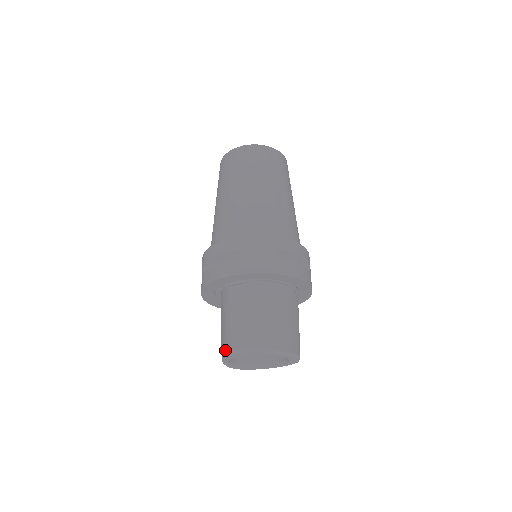
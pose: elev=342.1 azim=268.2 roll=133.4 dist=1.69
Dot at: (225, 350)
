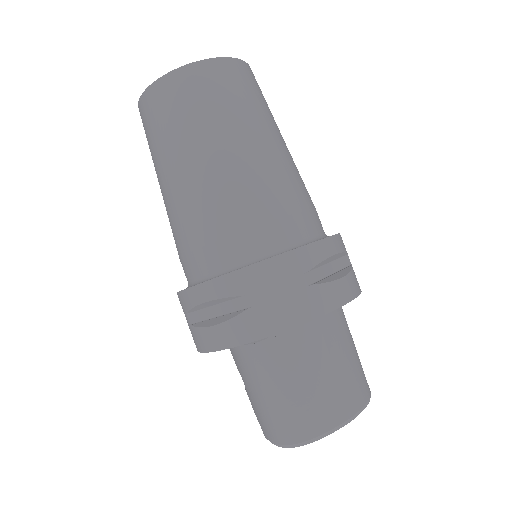
Dot at: (271, 438)
